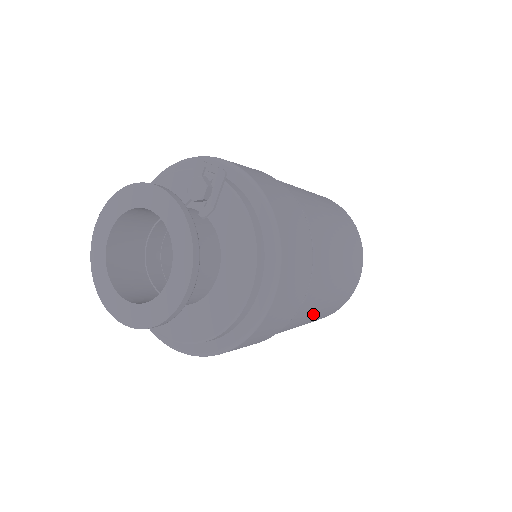
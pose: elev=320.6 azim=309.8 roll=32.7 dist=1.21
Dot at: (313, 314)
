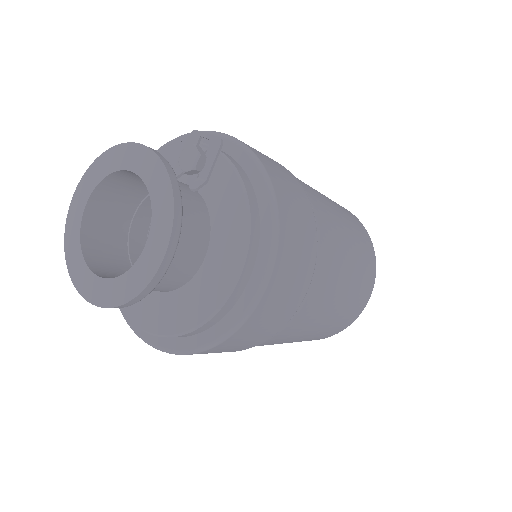
Dot at: (316, 323)
